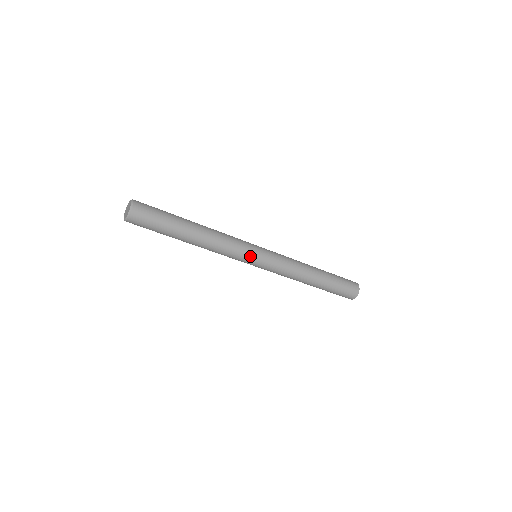
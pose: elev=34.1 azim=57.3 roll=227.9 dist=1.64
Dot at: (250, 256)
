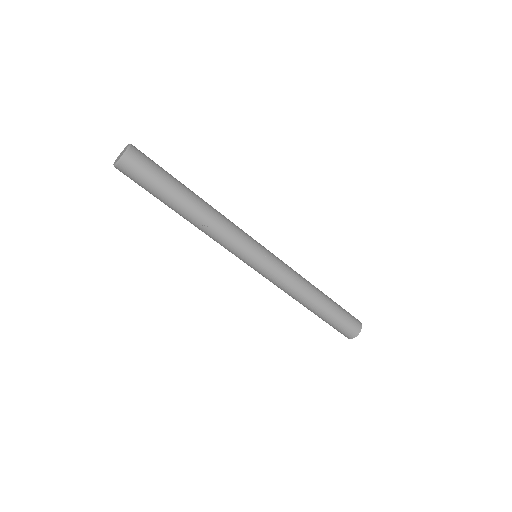
Dot at: (255, 241)
